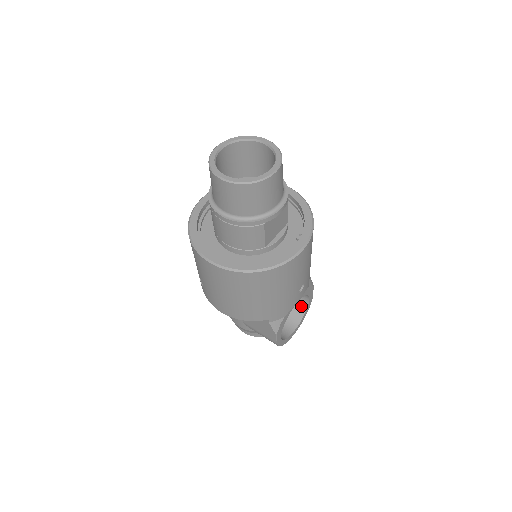
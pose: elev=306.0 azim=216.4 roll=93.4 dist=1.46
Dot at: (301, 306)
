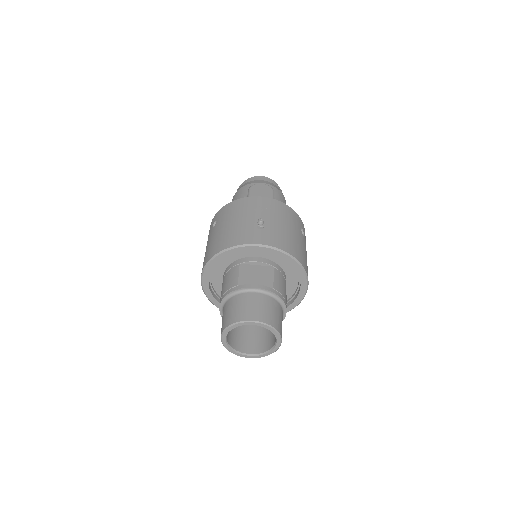
Dot at: occluded
